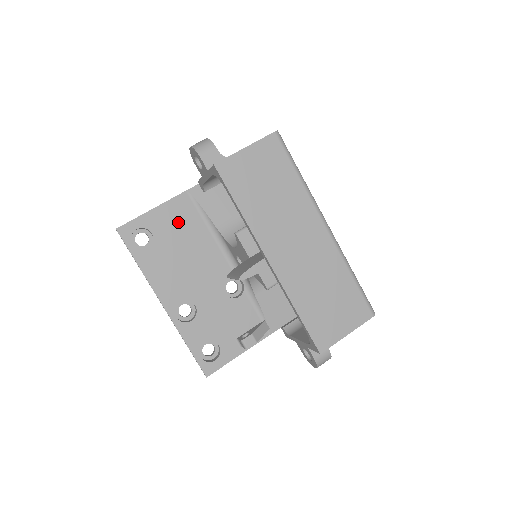
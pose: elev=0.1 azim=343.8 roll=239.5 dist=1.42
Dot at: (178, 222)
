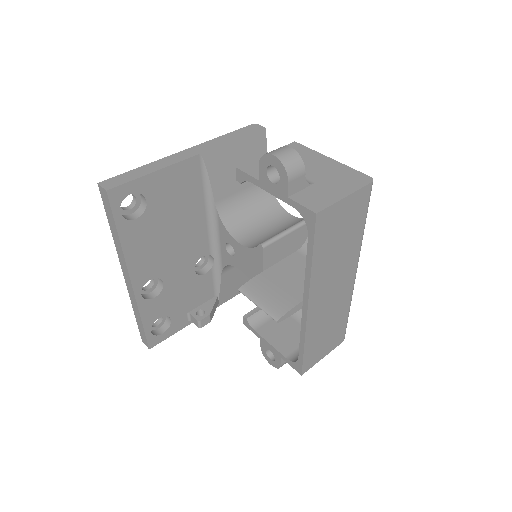
Dot at: (178, 190)
